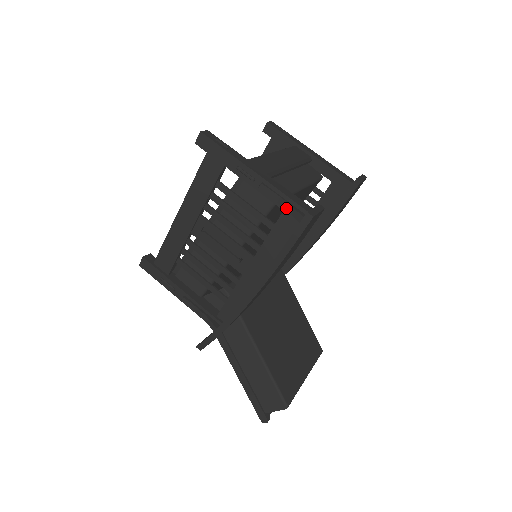
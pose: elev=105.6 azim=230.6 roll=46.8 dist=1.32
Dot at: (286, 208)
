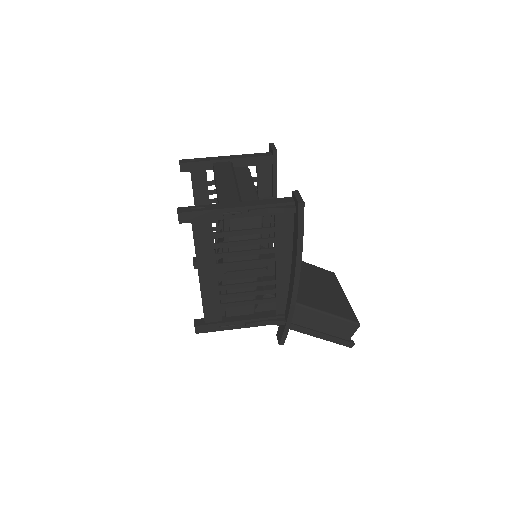
Dot at: (277, 212)
